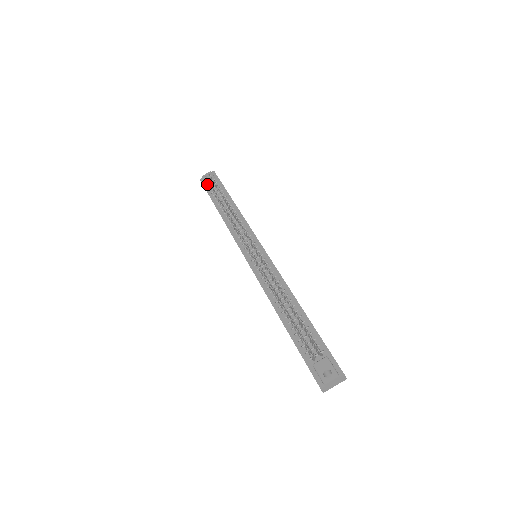
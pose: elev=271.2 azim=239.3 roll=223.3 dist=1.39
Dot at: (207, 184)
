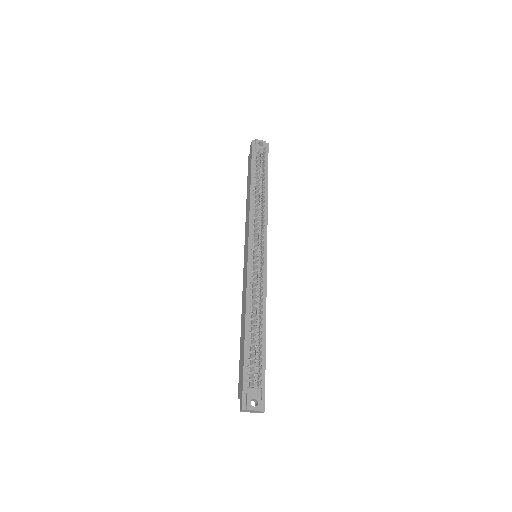
Dot at: (256, 151)
